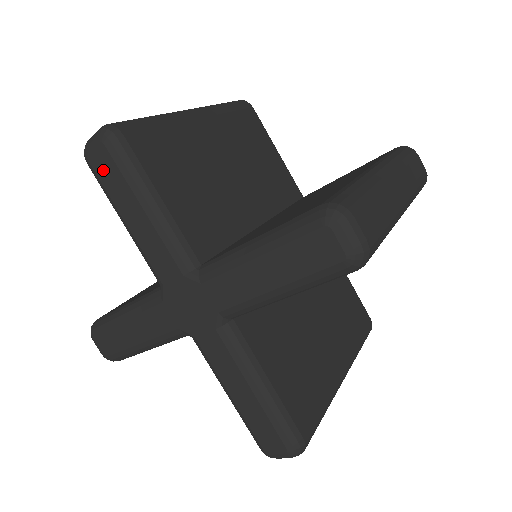
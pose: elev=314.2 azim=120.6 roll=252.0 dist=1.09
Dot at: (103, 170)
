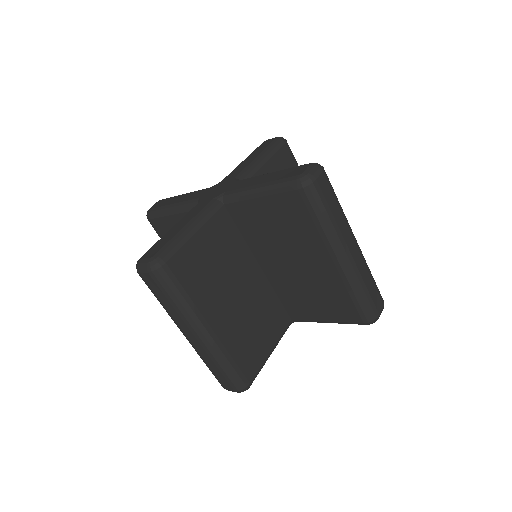
Dot at: occluded
